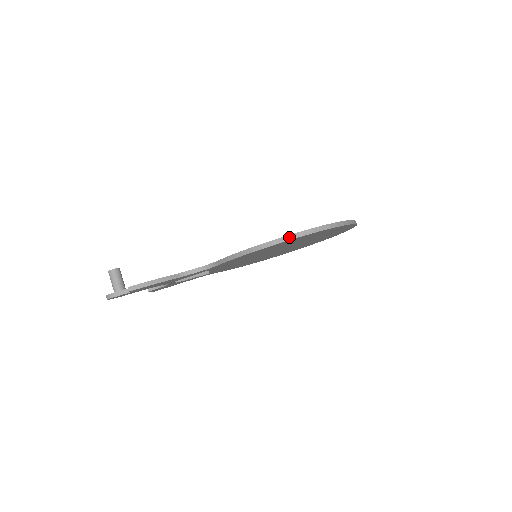
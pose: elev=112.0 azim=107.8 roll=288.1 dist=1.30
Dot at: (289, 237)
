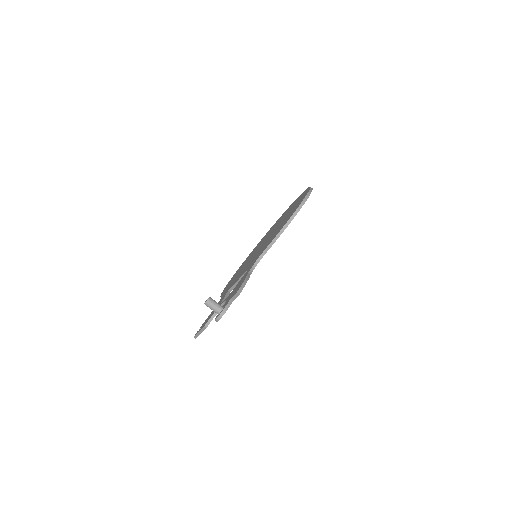
Dot at: (304, 201)
